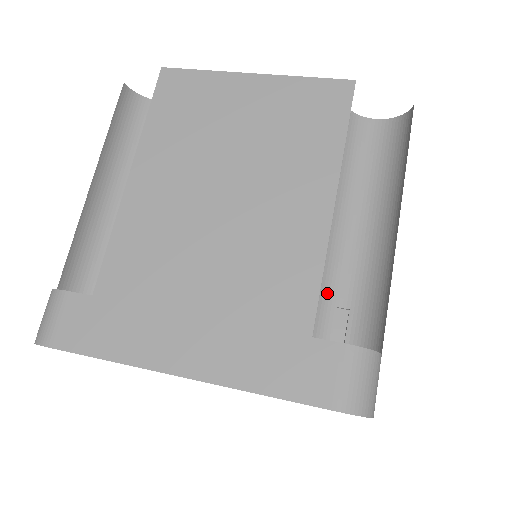
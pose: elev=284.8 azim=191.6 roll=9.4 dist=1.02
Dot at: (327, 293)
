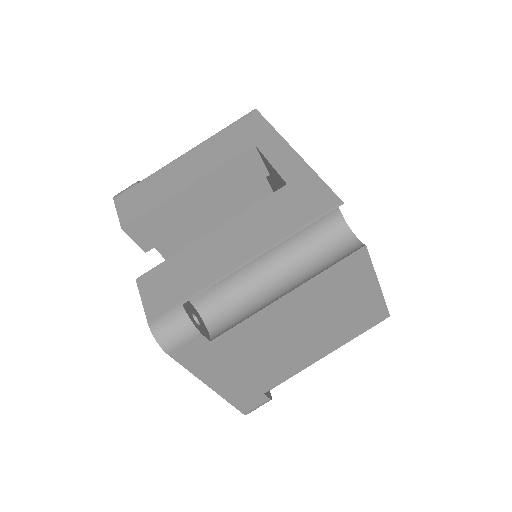
Dot at: occluded
